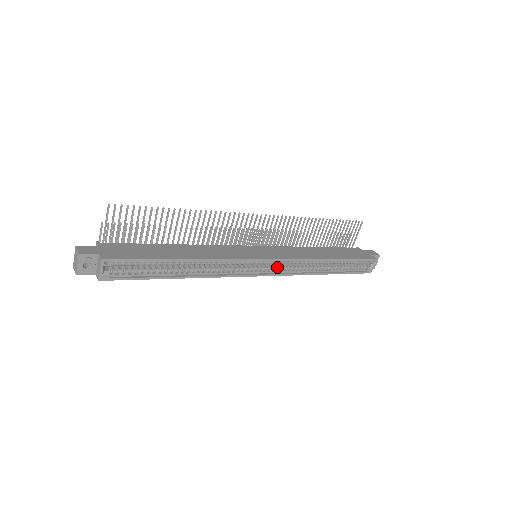
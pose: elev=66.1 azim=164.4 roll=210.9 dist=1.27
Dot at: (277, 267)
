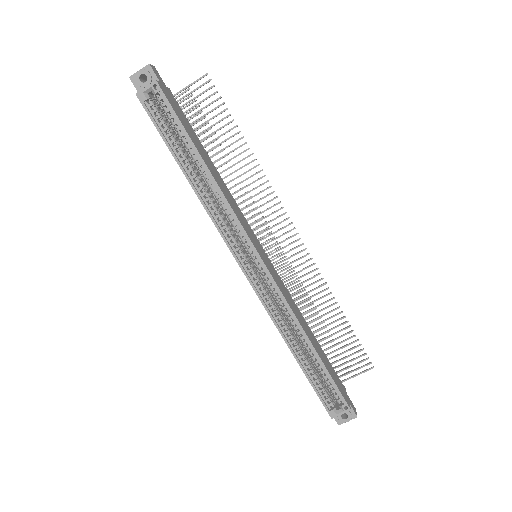
Dot at: (261, 282)
